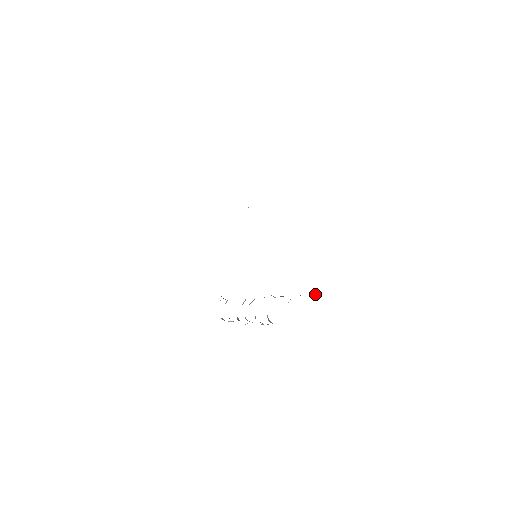
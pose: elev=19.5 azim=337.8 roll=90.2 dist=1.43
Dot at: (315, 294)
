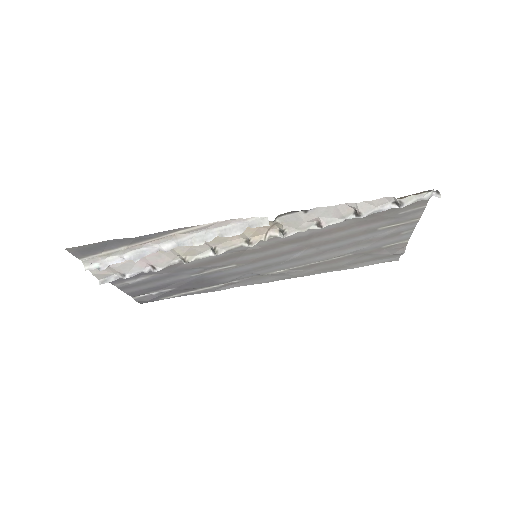
Dot at: (385, 209)
